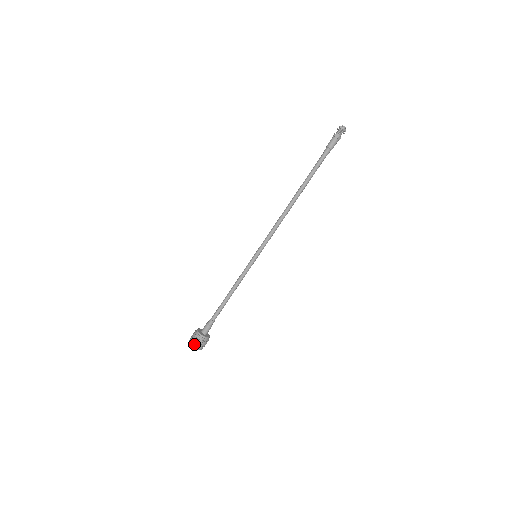
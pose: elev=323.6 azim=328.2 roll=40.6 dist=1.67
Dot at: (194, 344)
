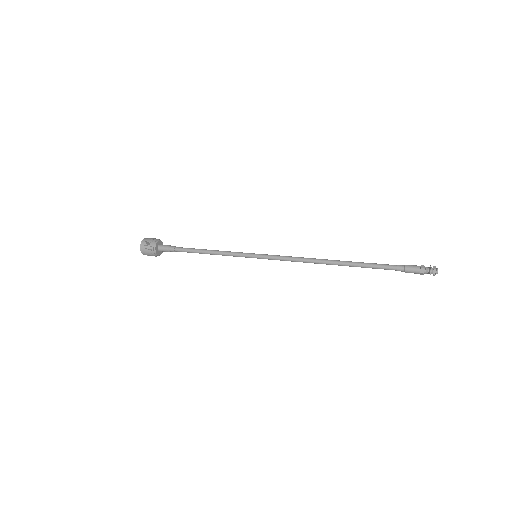
Dot at: (143, 248)
